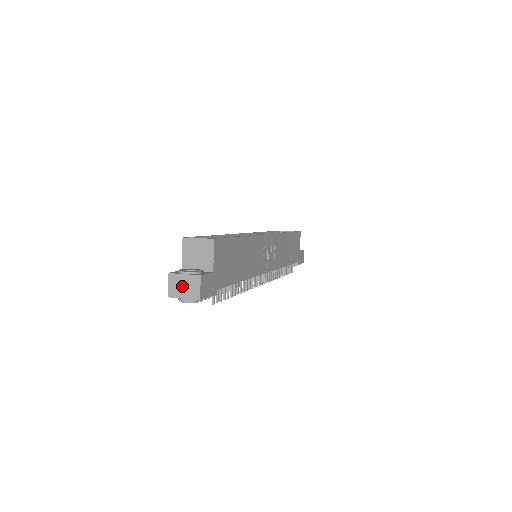
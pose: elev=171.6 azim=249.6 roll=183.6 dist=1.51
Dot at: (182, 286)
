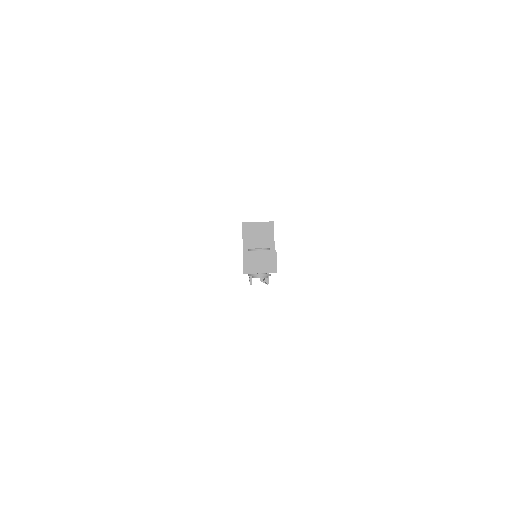
Dot at: (258, 262)
